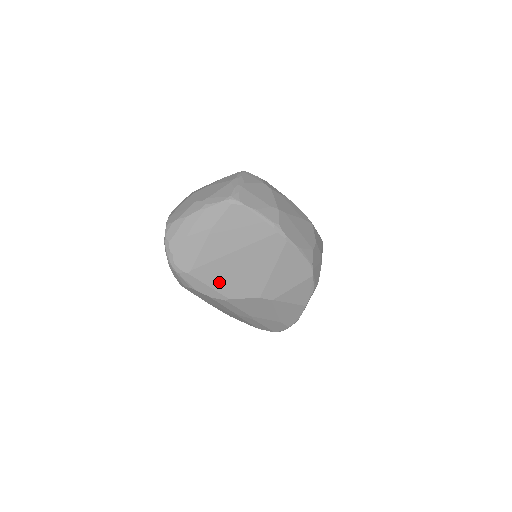
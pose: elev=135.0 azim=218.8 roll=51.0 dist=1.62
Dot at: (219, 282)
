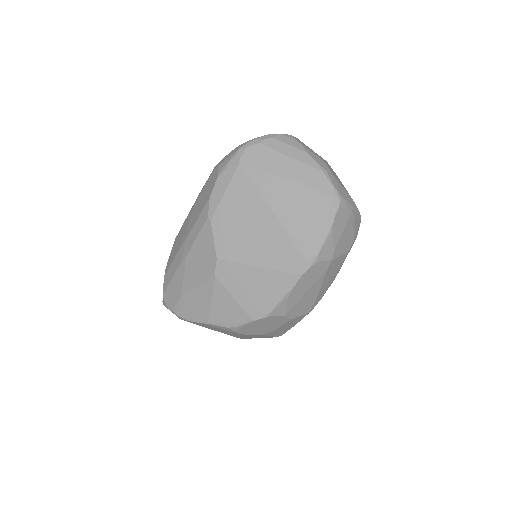
Dot at: (232, 204)
